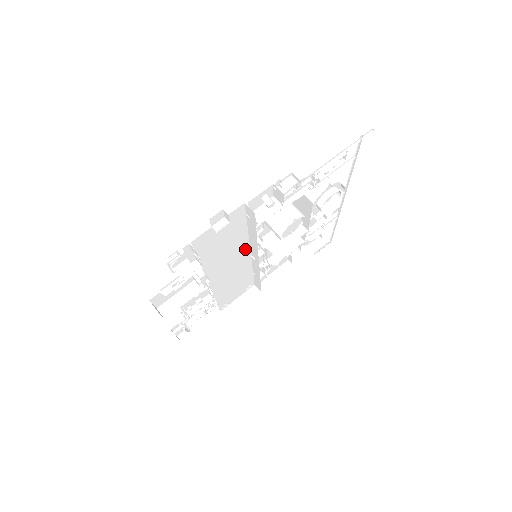
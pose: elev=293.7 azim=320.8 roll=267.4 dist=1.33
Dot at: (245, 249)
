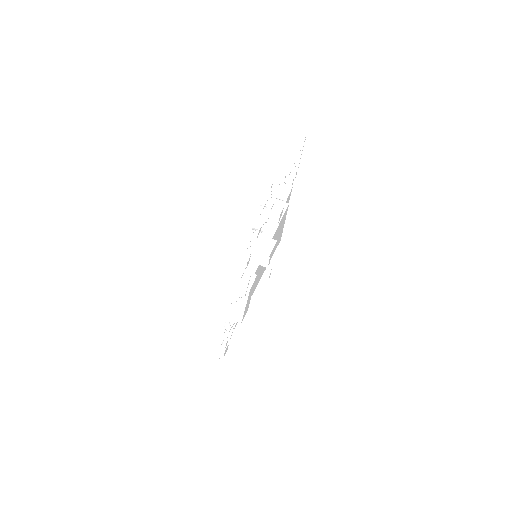
Dot at: occluded
